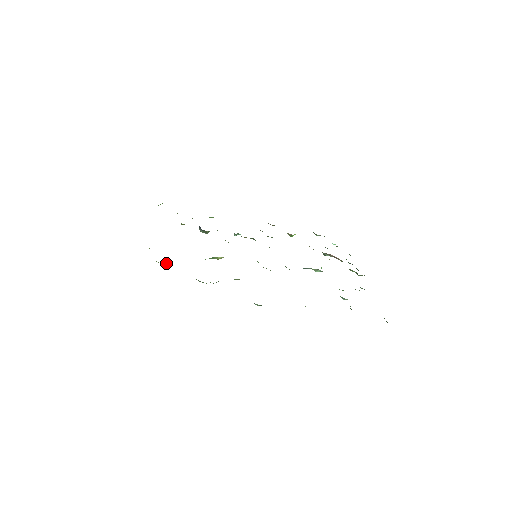
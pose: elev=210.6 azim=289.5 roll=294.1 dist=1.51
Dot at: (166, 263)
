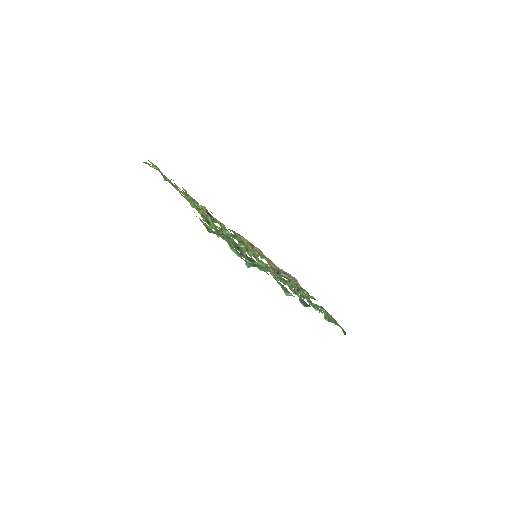
Dot at: (221, 234)
